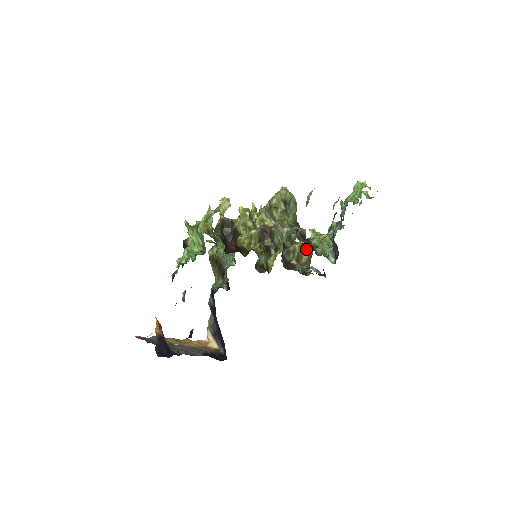
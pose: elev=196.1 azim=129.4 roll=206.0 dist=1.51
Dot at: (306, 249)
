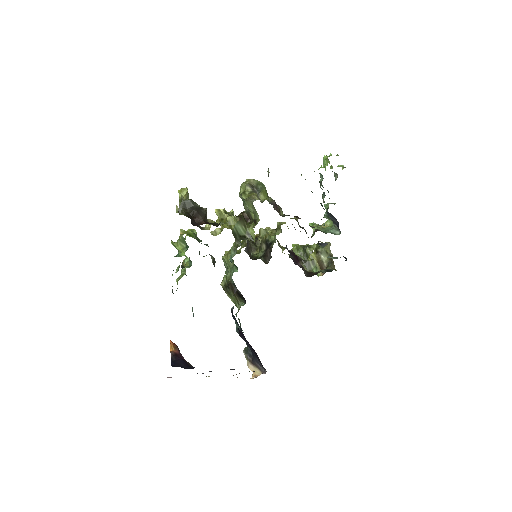
Dot at: (321, 250)
